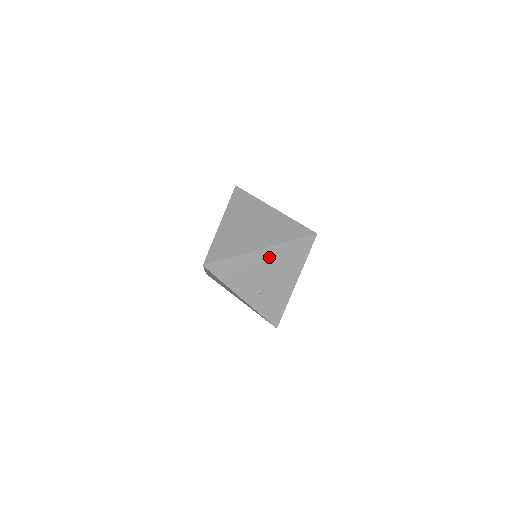
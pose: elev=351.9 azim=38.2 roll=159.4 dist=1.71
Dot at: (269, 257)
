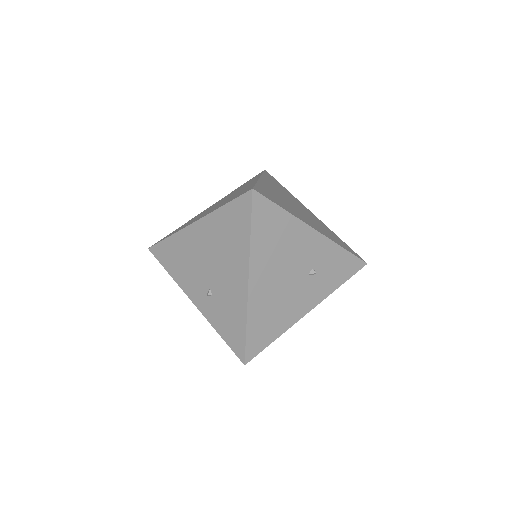
Dot at: (205, 235)
